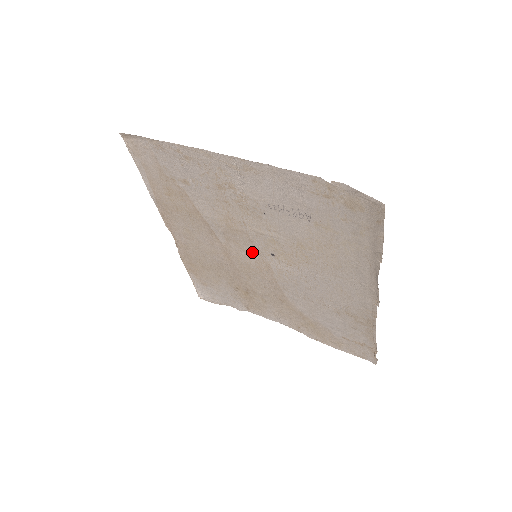
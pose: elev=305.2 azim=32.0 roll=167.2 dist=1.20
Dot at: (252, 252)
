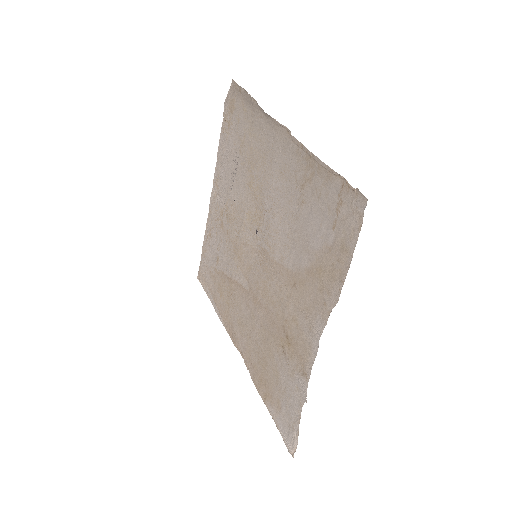
Dot at: (255, 258)
